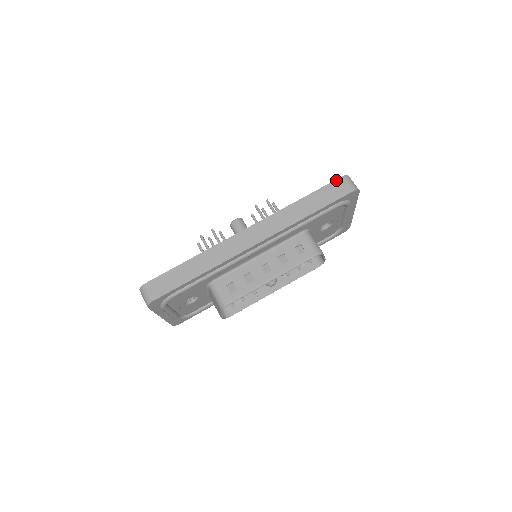
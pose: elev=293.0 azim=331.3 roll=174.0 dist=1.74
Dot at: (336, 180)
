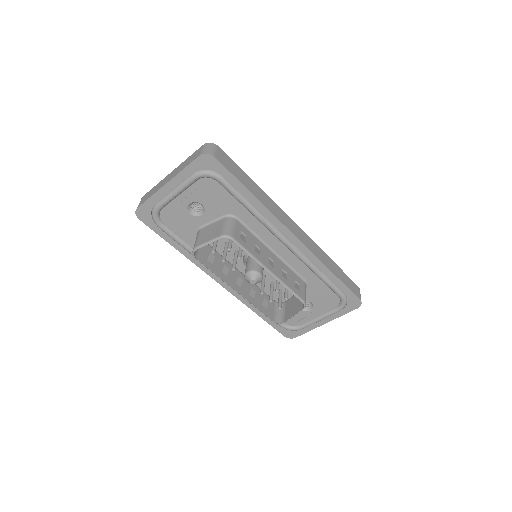
Dot at: occluded
